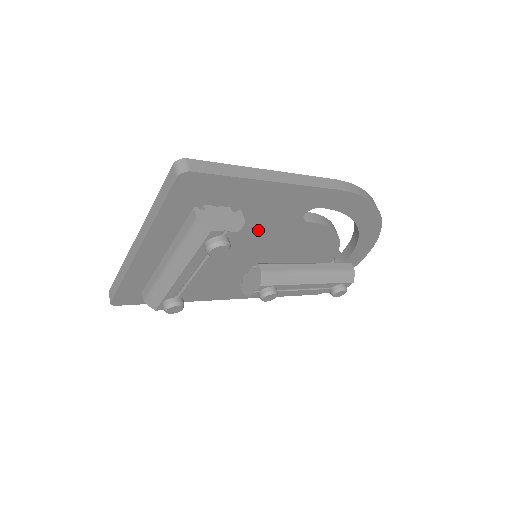
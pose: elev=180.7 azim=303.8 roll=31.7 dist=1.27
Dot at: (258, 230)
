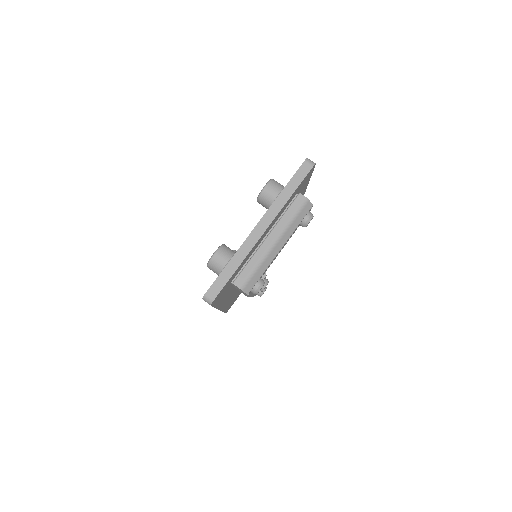
Dot at: occluded
